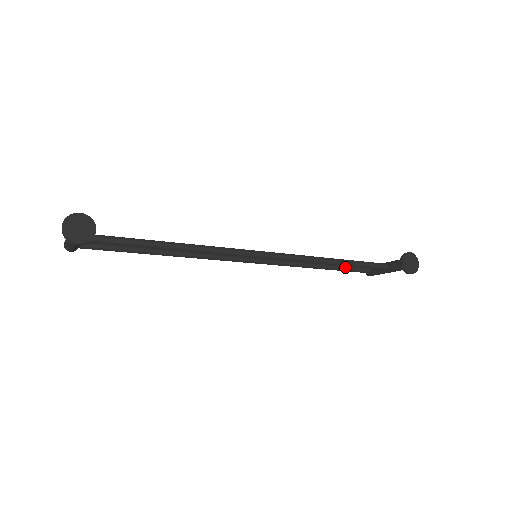
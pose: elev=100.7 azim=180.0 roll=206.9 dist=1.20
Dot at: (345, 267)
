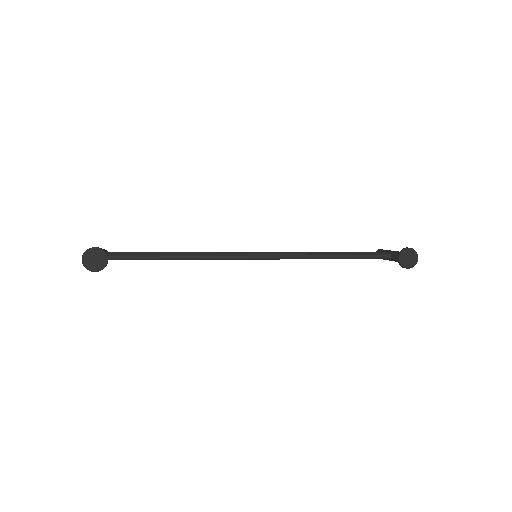
Dot at: occluded
